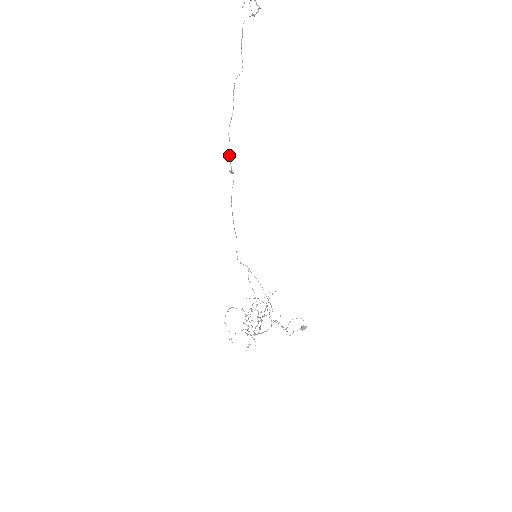
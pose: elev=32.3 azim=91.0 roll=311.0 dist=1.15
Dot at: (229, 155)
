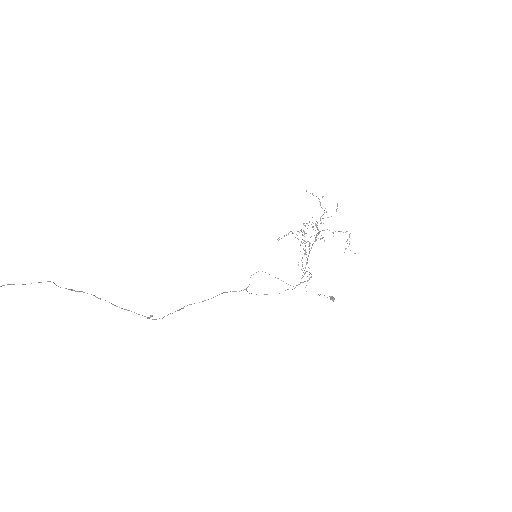
Dot at: occluded
